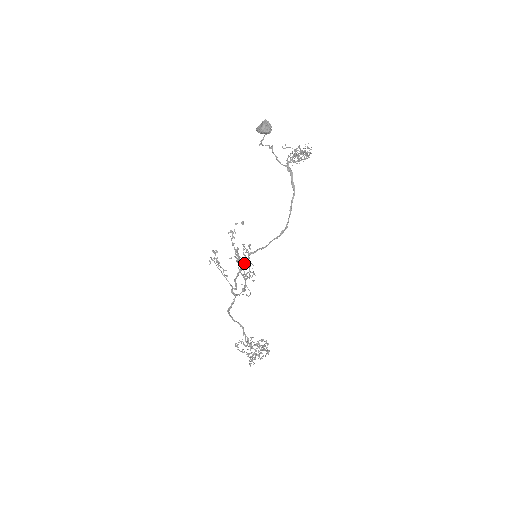
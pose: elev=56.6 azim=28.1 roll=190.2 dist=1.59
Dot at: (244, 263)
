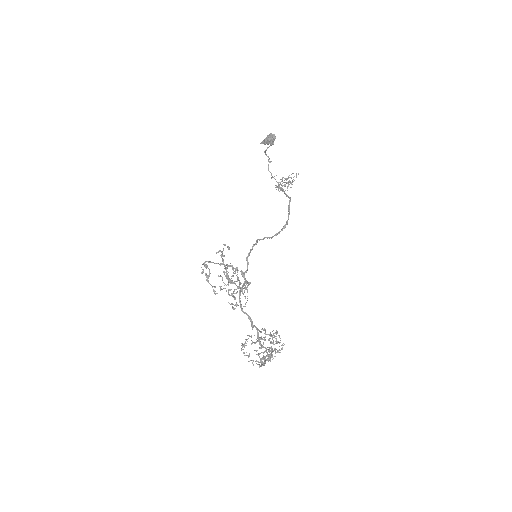
Dot at: (254, 244)
